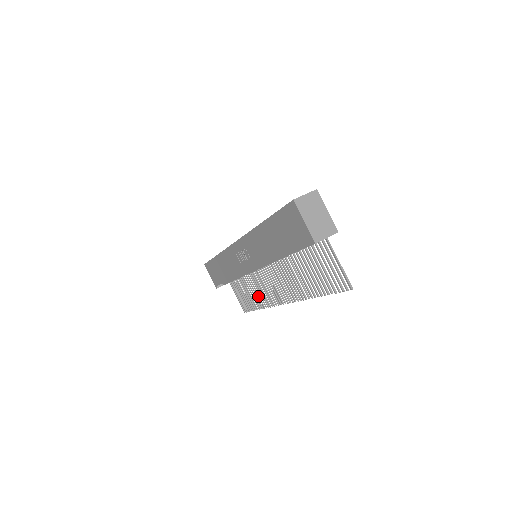
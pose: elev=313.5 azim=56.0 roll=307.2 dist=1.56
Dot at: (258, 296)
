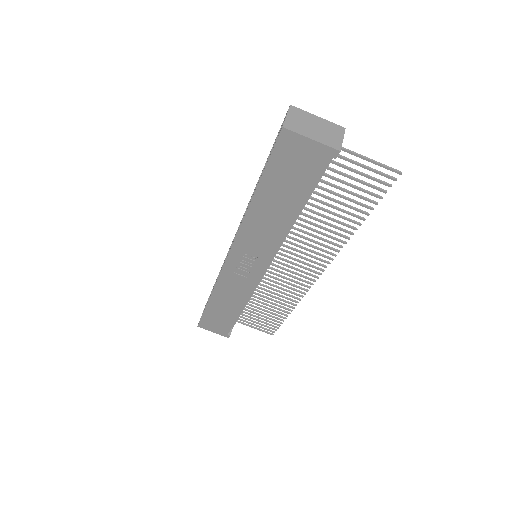
Dot at: (281, 300)
